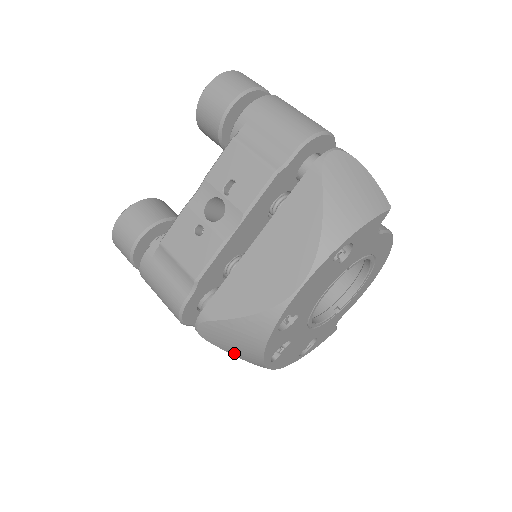
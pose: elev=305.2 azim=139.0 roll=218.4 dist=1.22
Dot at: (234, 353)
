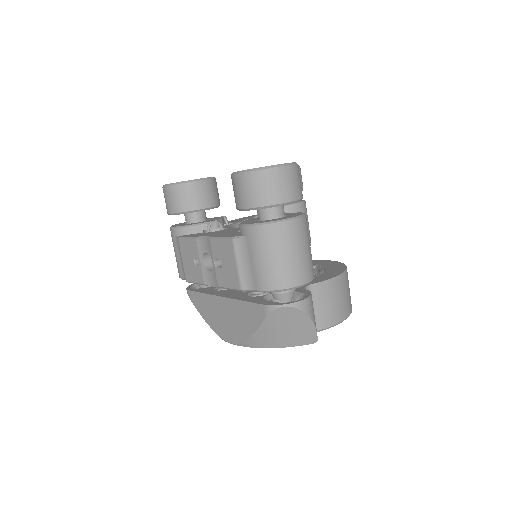
Dot at: occluded
